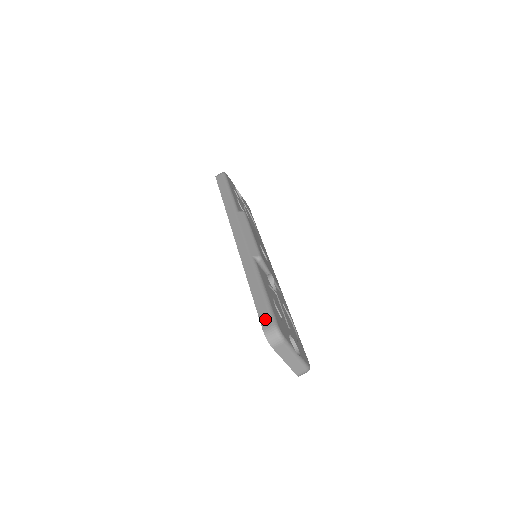
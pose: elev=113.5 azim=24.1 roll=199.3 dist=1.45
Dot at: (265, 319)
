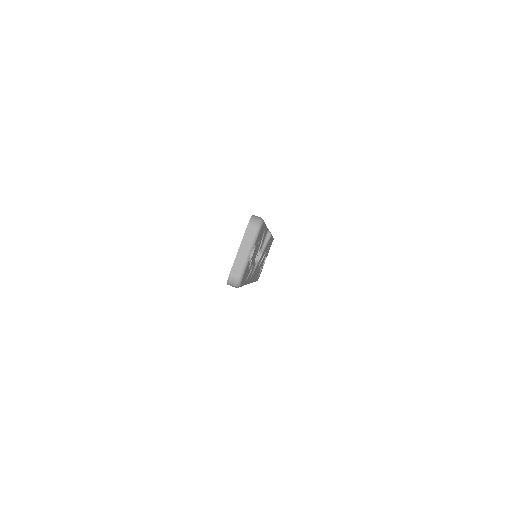
Dot at: occluded
